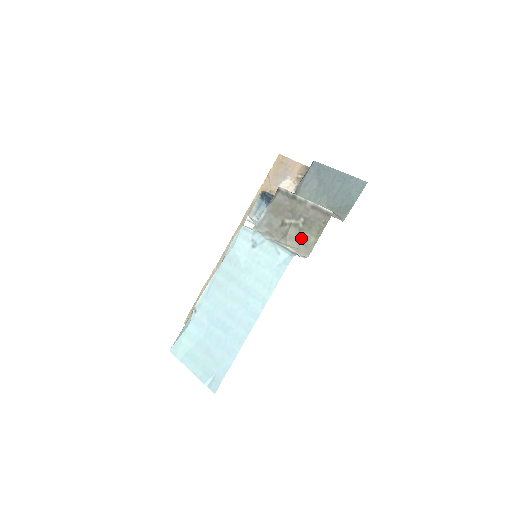
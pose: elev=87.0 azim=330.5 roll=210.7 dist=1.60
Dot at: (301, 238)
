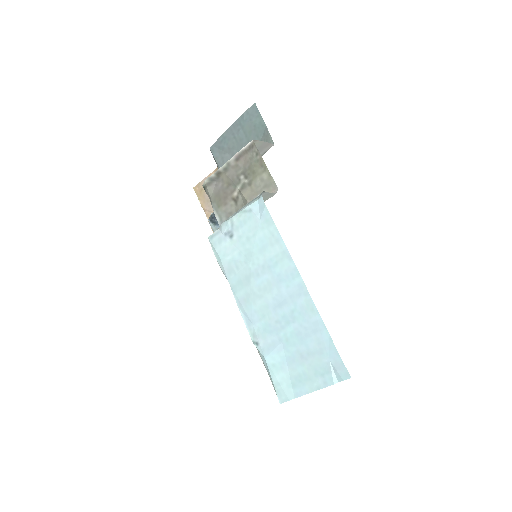
Dot at: (257, 187)
